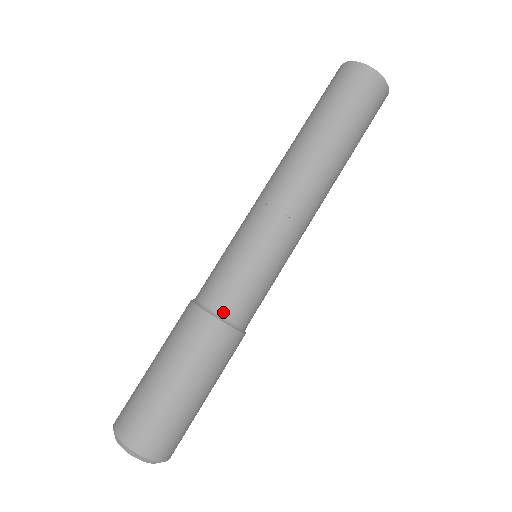
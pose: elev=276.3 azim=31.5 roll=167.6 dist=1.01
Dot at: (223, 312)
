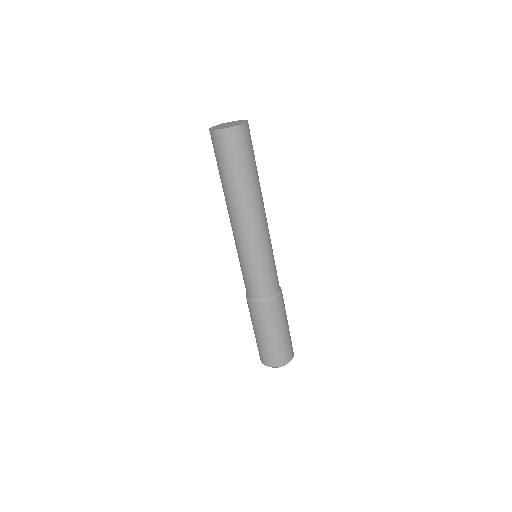
Dot at: (273, 294)
